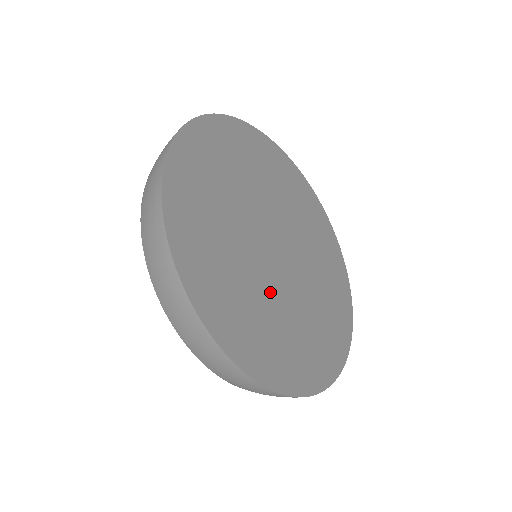
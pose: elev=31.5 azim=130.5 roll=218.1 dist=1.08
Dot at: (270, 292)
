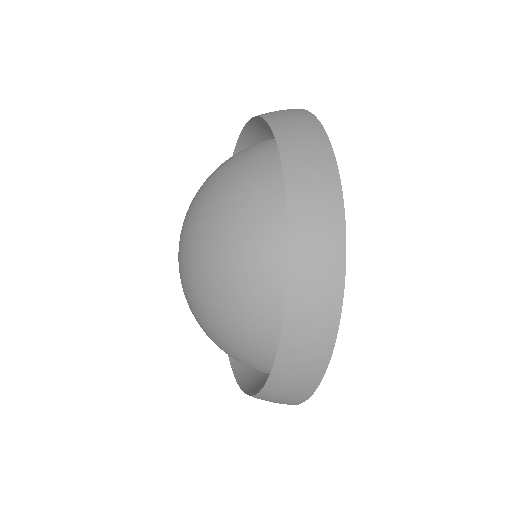
Dot at: occluded
